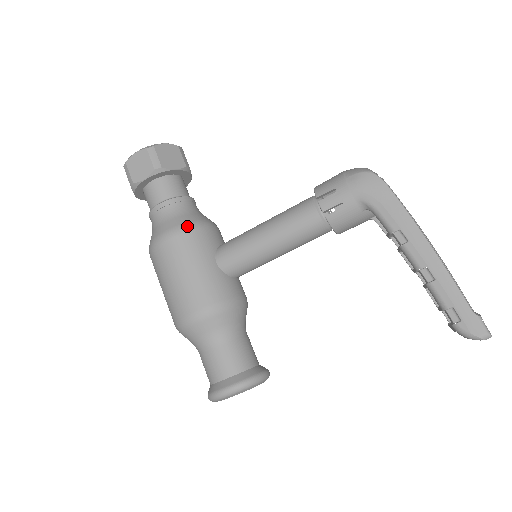
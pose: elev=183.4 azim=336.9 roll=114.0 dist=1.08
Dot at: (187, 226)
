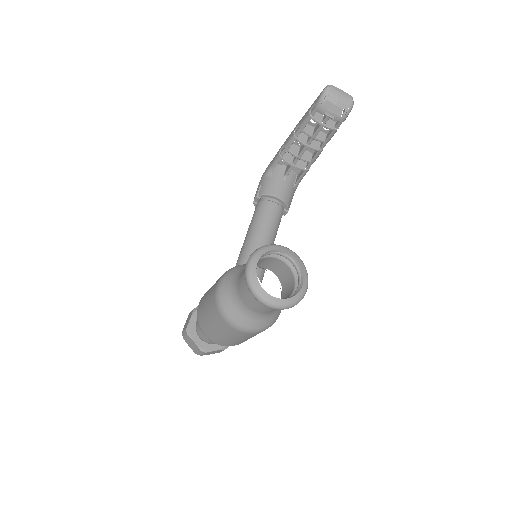
Dot at: occluded
